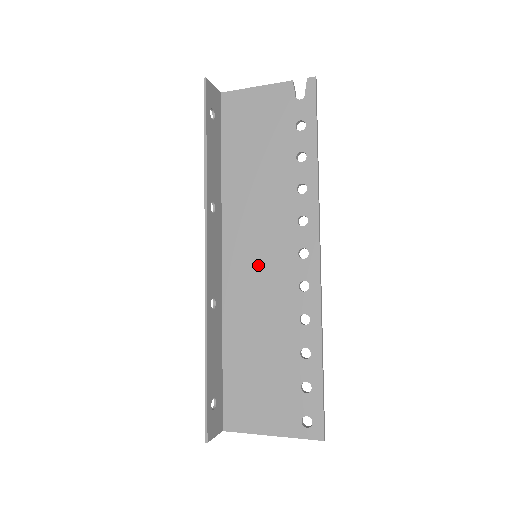
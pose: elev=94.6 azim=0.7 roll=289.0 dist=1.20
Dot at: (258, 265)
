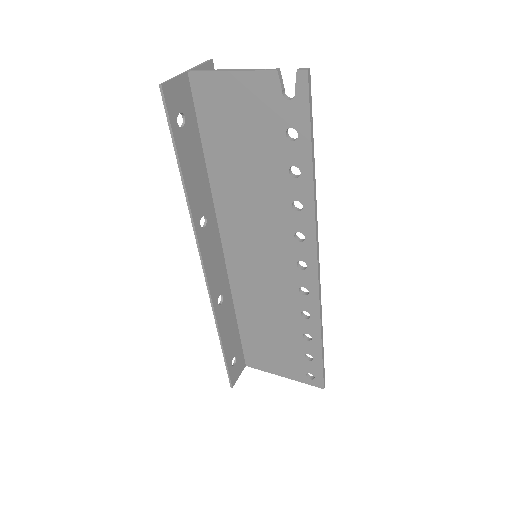
Dot at: (259, 266)
